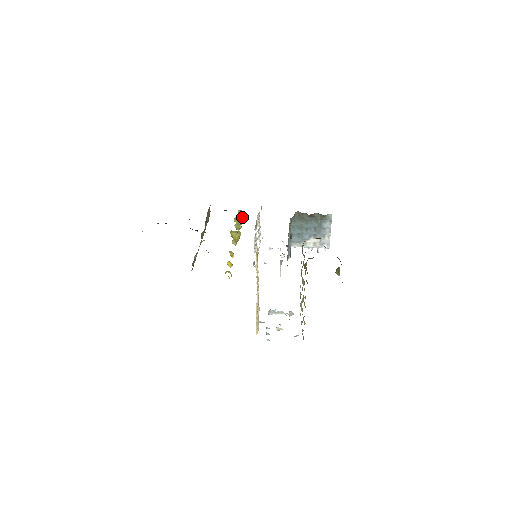
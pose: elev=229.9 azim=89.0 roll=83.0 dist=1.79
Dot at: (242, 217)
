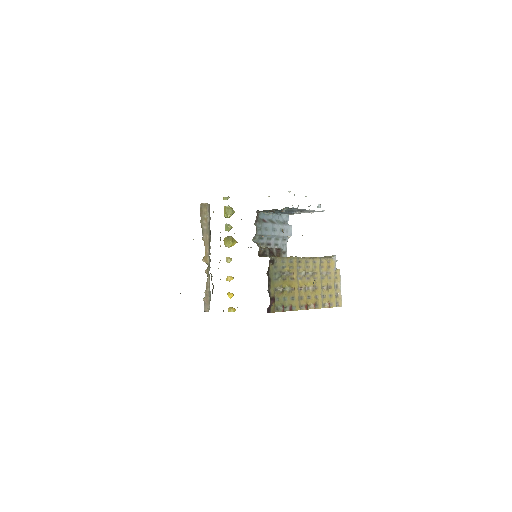
Dot at: (228, 209)
